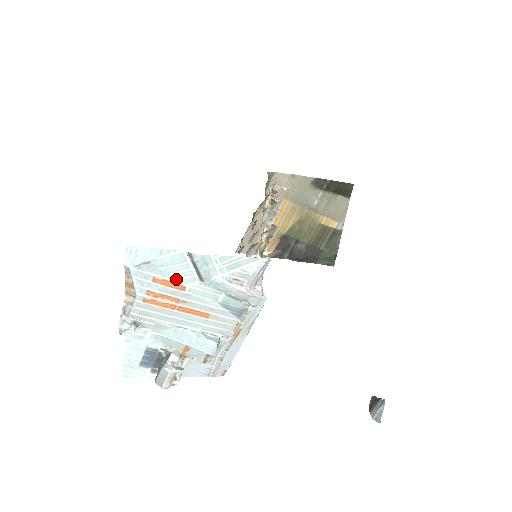
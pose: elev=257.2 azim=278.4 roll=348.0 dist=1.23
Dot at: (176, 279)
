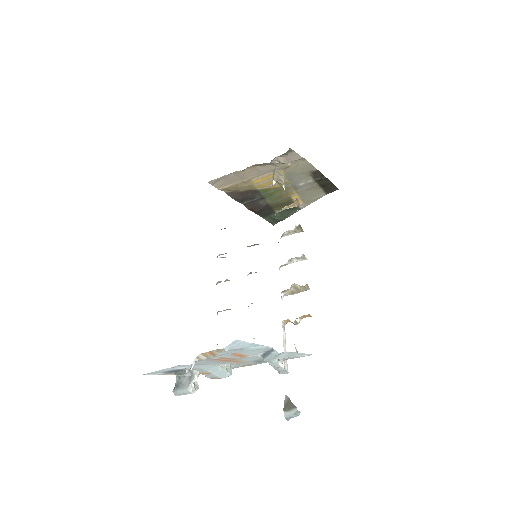
Dot at: (247, 354)
